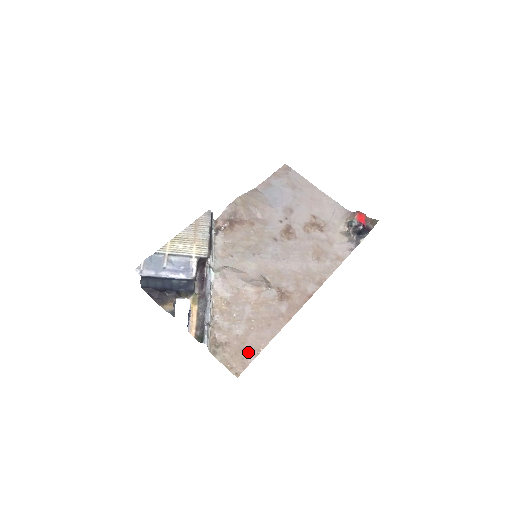
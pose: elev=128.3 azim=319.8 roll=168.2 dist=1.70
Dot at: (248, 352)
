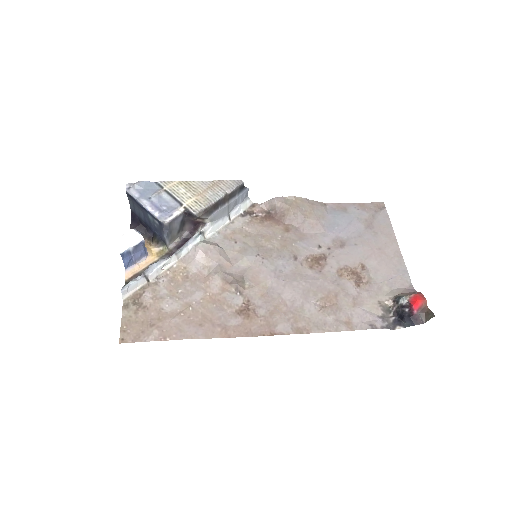
Dot at: (154, 330)
